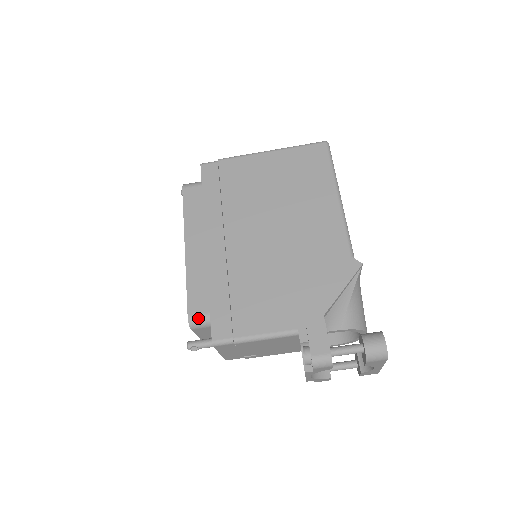
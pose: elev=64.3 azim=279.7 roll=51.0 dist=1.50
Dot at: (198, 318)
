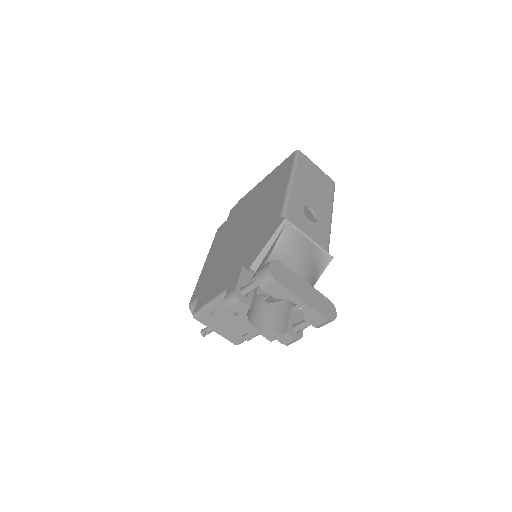
Dot at: (193, 303)
